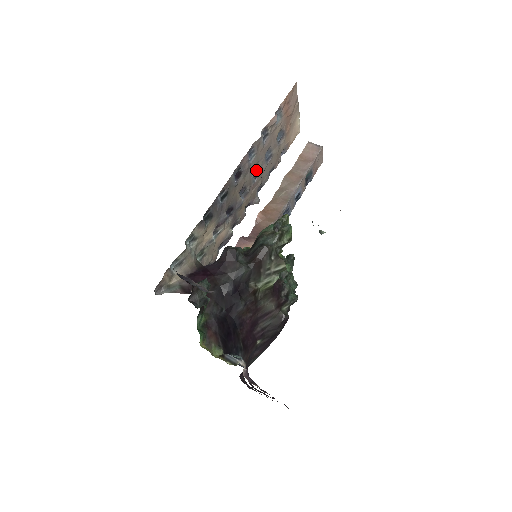
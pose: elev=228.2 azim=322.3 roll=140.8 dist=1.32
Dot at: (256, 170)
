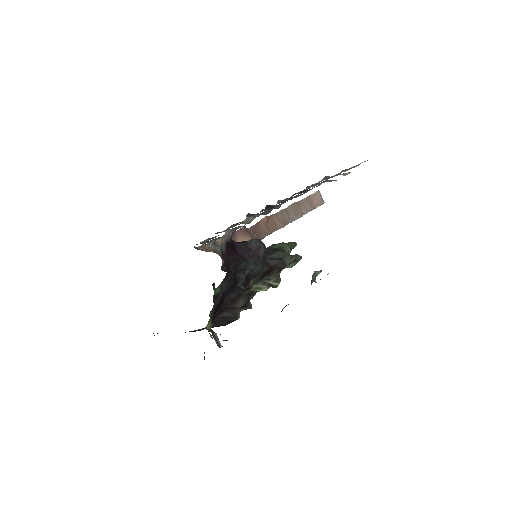
Dot at: occluded
